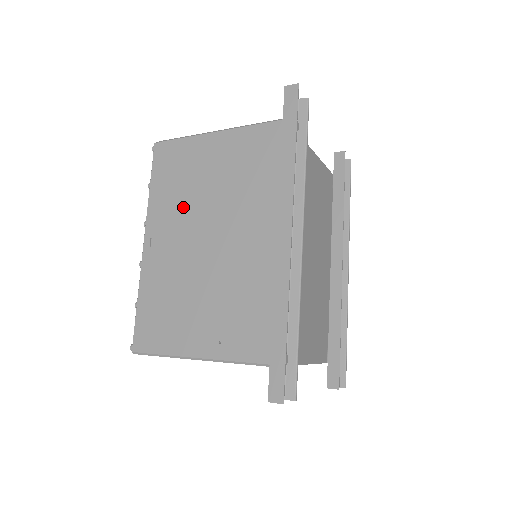
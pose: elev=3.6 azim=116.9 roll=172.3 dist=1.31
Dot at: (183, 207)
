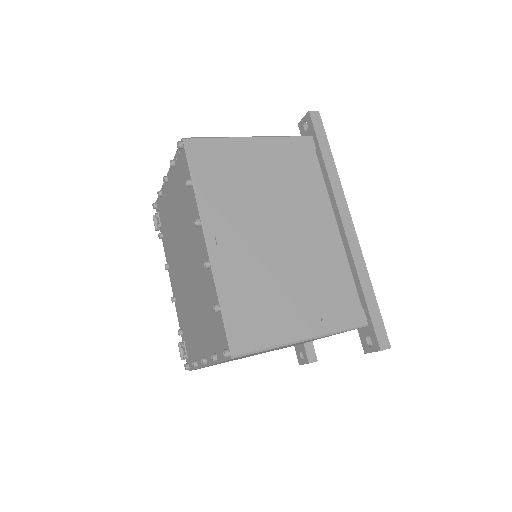
Dot at: (242, 204)
